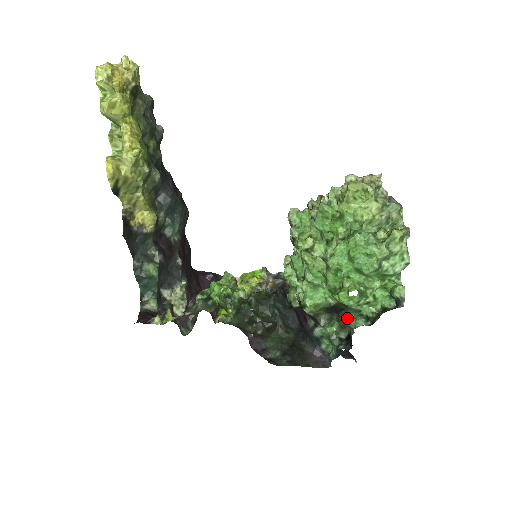
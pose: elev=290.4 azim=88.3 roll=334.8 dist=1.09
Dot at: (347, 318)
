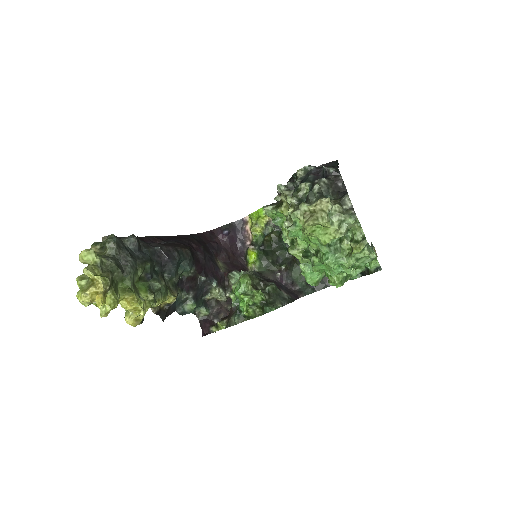
Dot at: occluded
